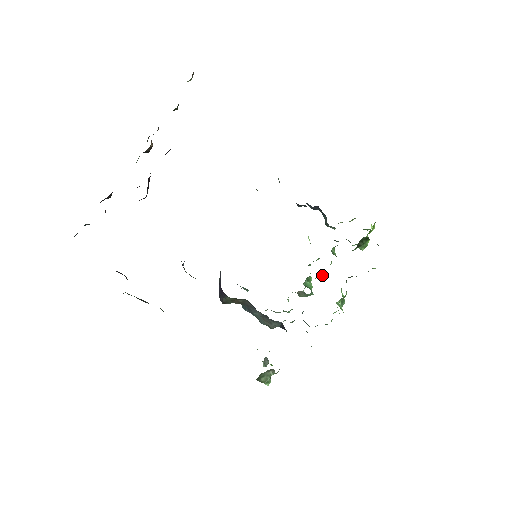
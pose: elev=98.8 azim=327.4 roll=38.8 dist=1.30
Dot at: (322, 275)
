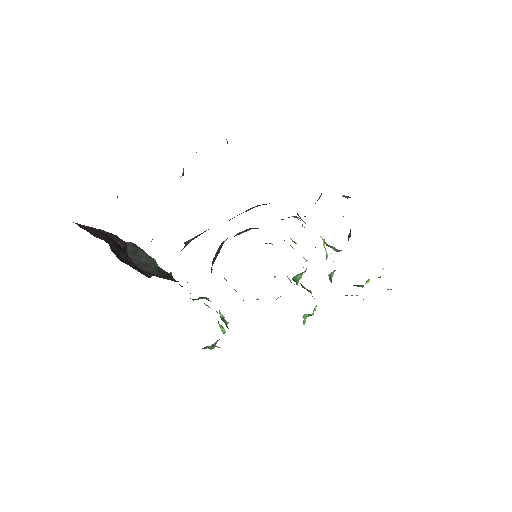
Dot at: occluded
